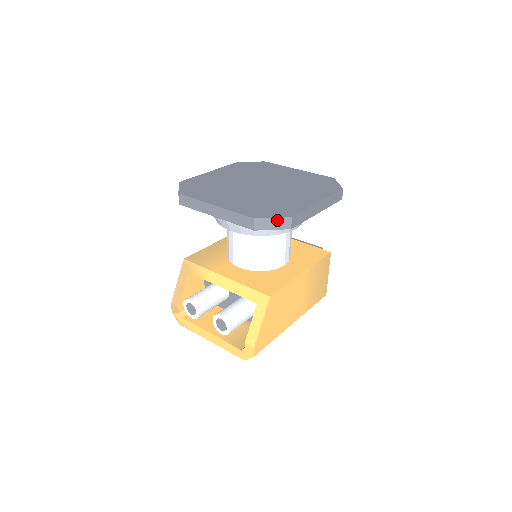
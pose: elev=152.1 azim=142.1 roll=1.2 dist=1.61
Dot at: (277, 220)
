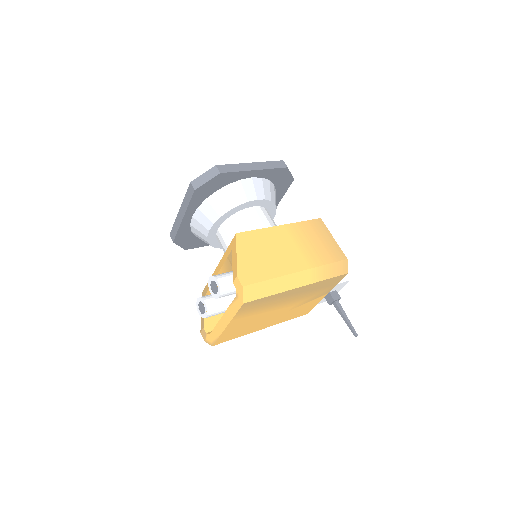
Dot at: (207, 174)
